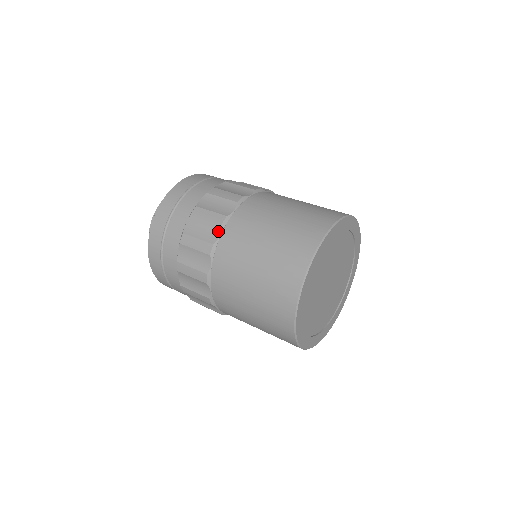
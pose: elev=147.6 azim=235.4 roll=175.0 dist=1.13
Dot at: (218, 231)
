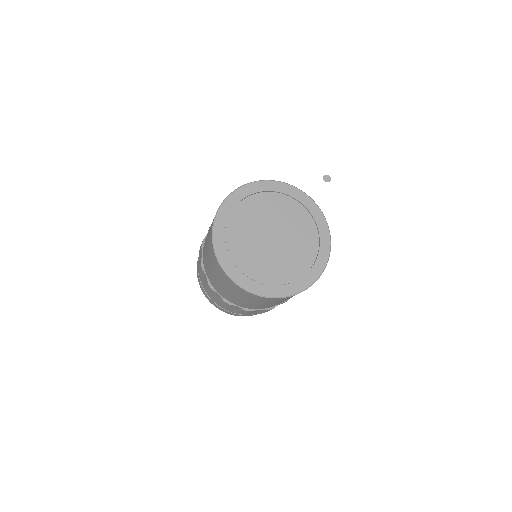
Dot at: occluded
